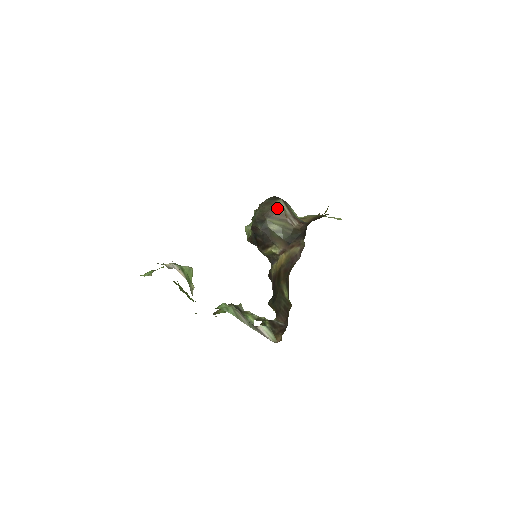
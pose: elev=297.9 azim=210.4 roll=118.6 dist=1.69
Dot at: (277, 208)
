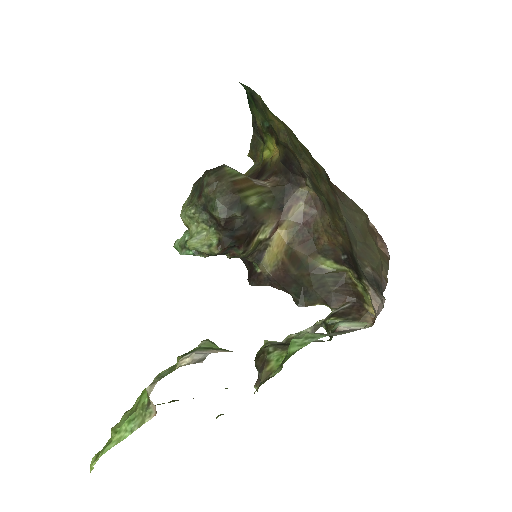
Dot at: (235, 176)
